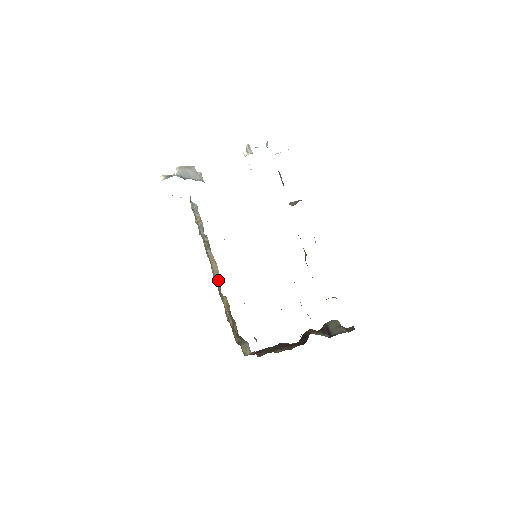
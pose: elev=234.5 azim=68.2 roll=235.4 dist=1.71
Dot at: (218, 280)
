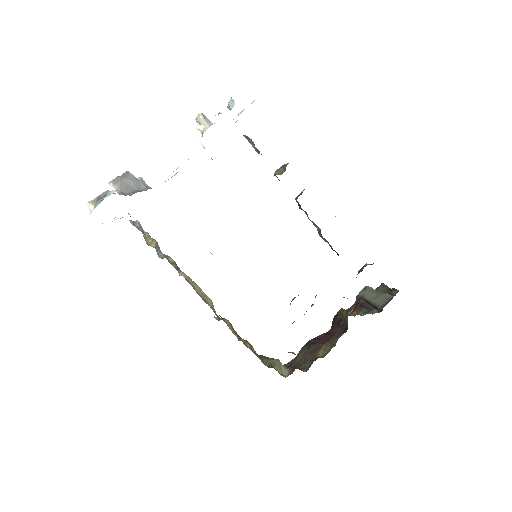
Dot at: (209, 304)
